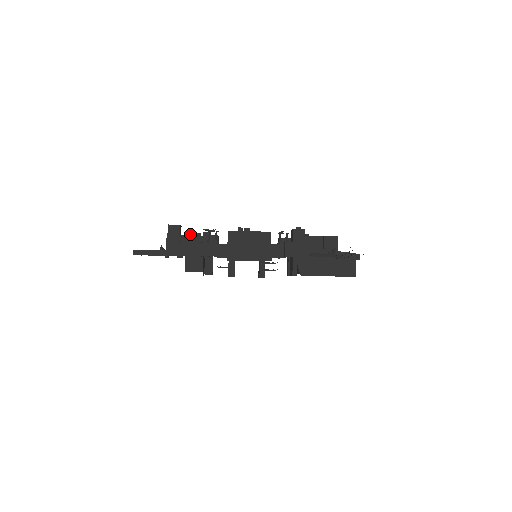
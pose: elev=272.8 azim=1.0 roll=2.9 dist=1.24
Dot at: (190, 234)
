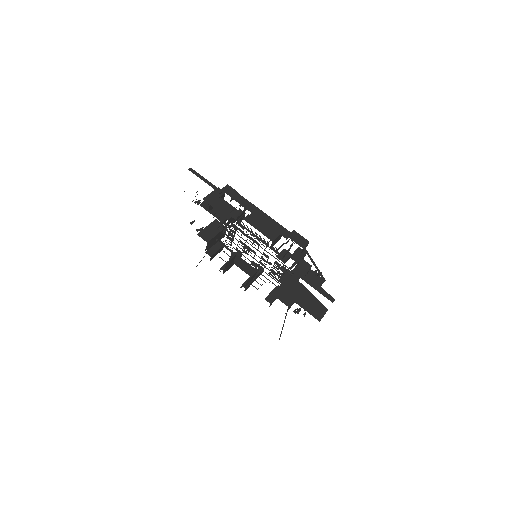
Dot at: (227, 203)
